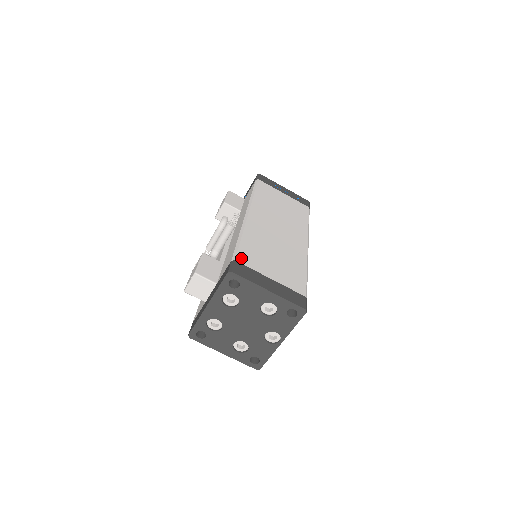
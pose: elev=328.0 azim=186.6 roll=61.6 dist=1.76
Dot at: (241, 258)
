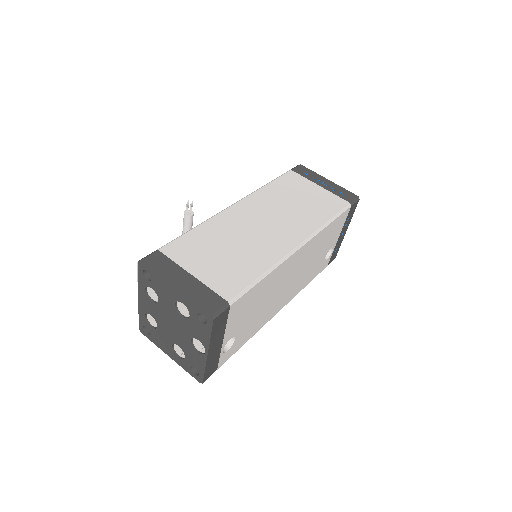
Dot at: (170, 248)
